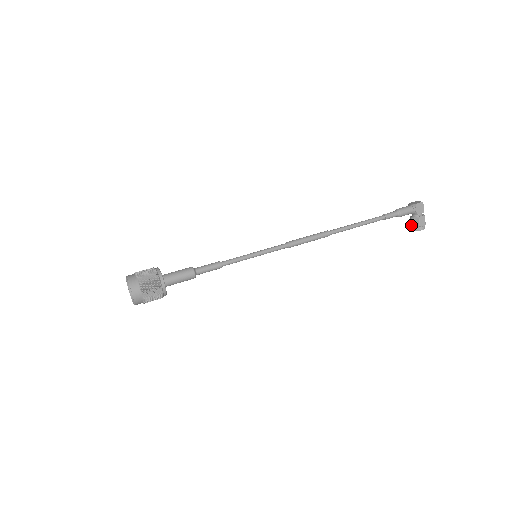
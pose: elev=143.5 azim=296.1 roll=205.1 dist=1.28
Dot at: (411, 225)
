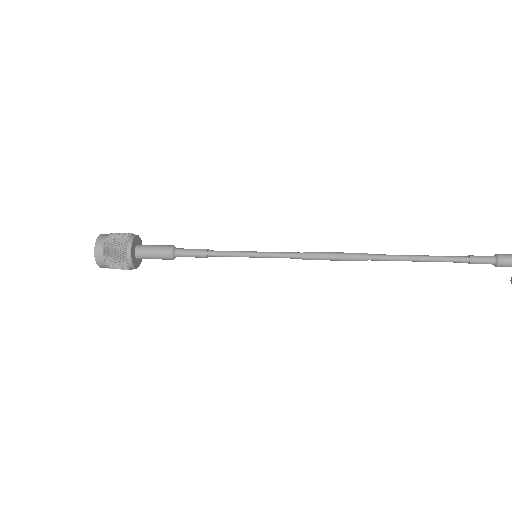
Dot at: out of frame
